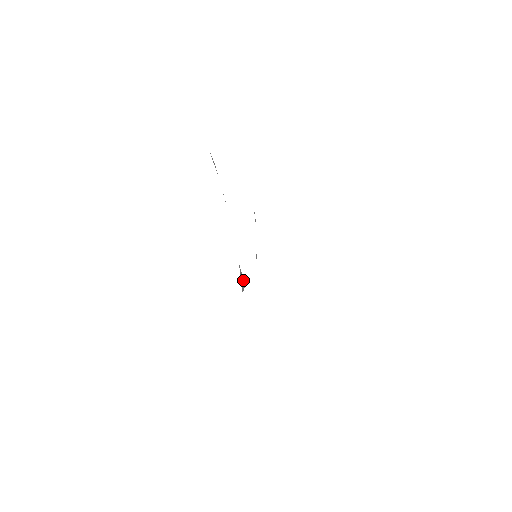
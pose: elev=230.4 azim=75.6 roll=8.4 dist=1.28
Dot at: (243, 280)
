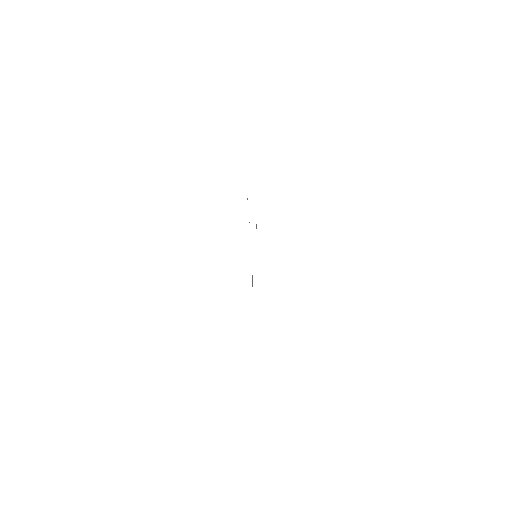
Dot at: (252, 278)
